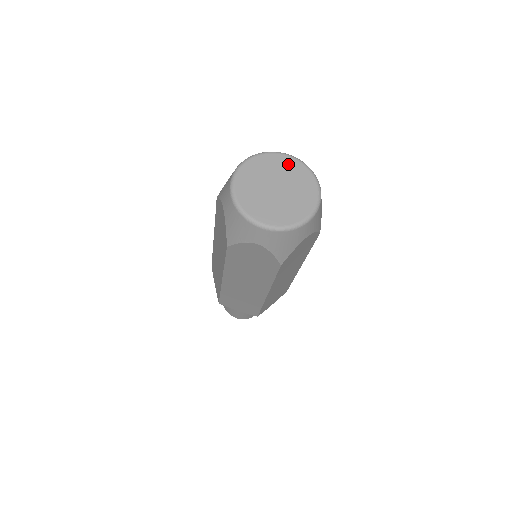
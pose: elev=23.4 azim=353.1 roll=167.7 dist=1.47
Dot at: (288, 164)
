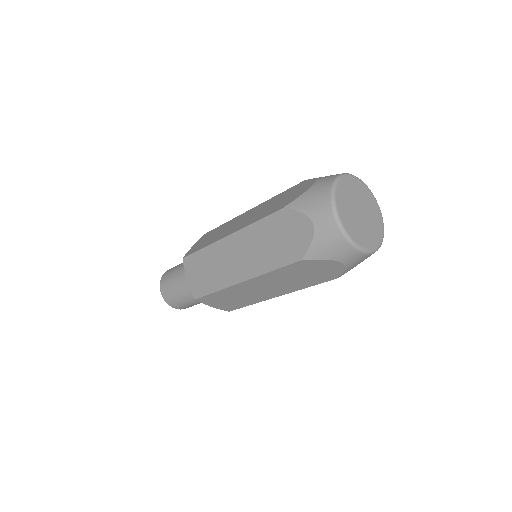
Dot at: (362, 188)
